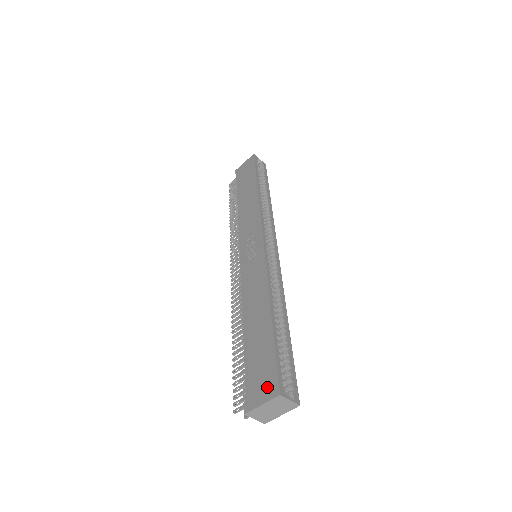
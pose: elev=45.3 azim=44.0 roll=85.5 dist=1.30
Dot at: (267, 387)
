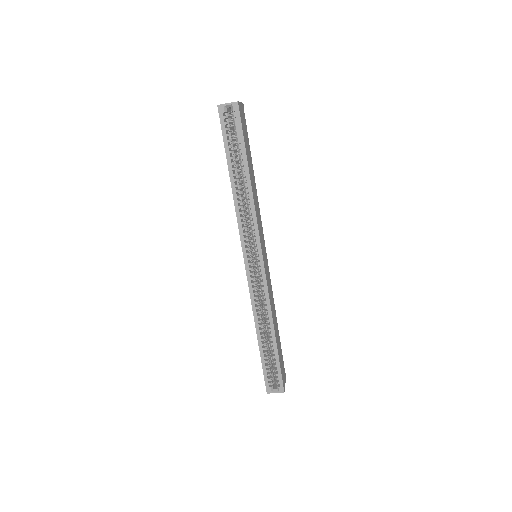
Dot at: occluded
